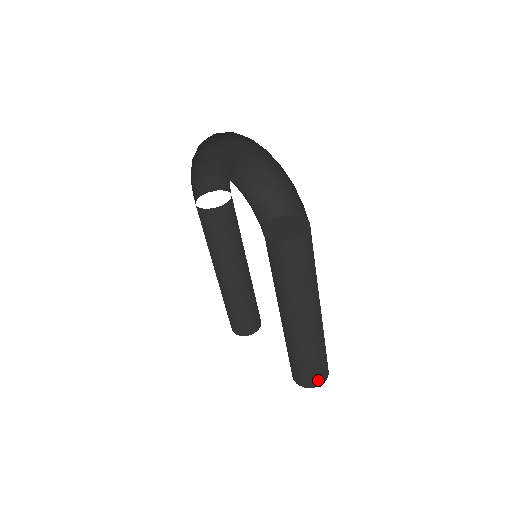
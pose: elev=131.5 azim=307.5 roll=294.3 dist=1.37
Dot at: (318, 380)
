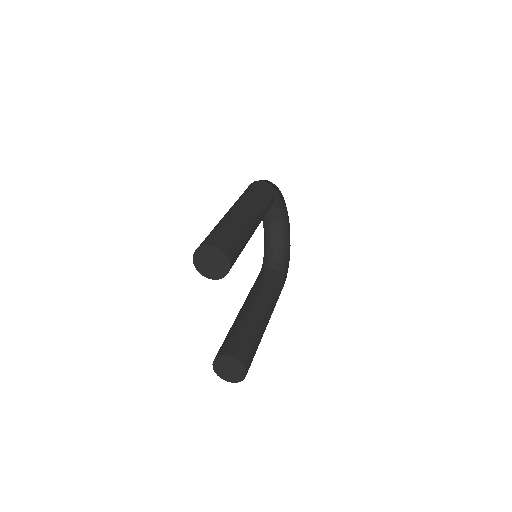
Dot at: (206, 242)
